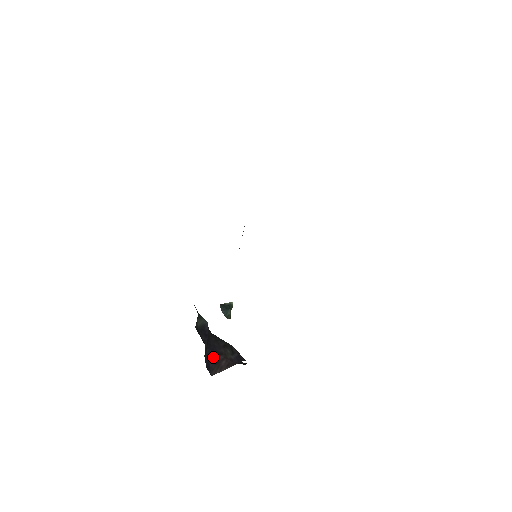
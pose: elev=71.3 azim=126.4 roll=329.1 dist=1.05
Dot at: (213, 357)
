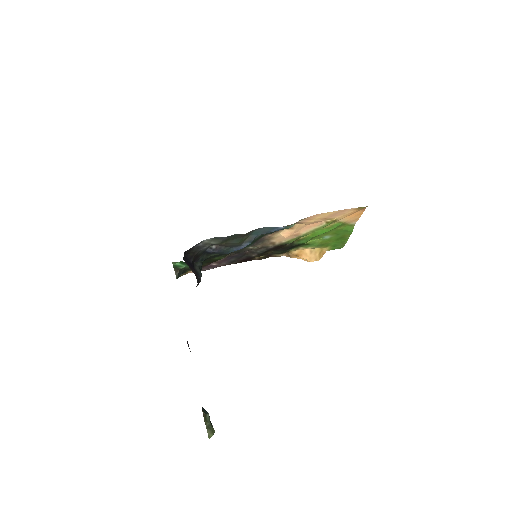
Dot at: (191, 266)
